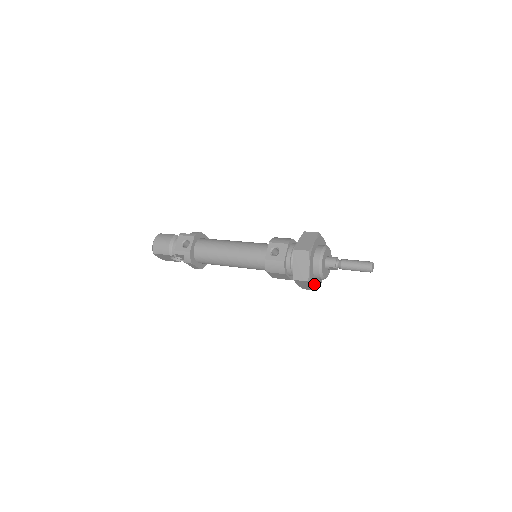
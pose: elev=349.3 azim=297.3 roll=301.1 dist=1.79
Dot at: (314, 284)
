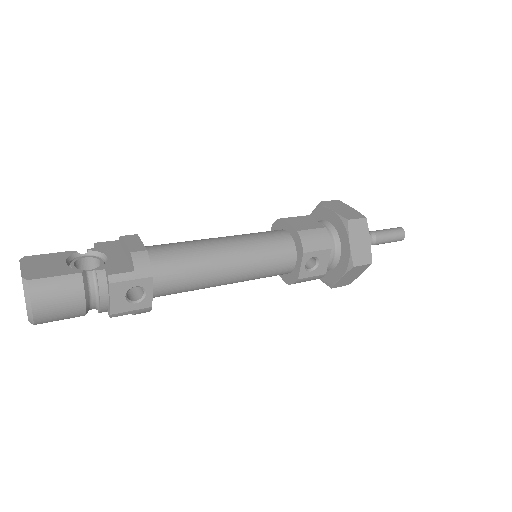
Dot at: occluded
